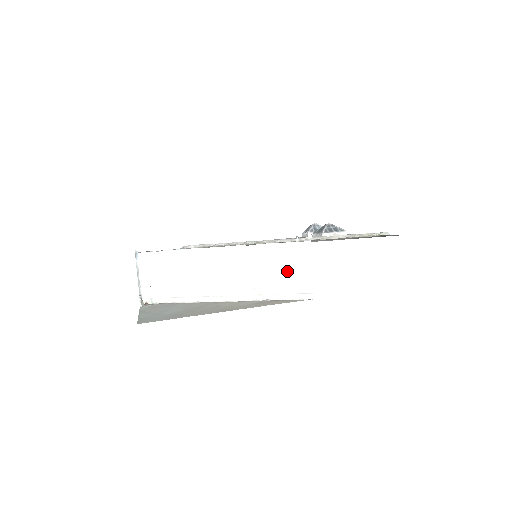
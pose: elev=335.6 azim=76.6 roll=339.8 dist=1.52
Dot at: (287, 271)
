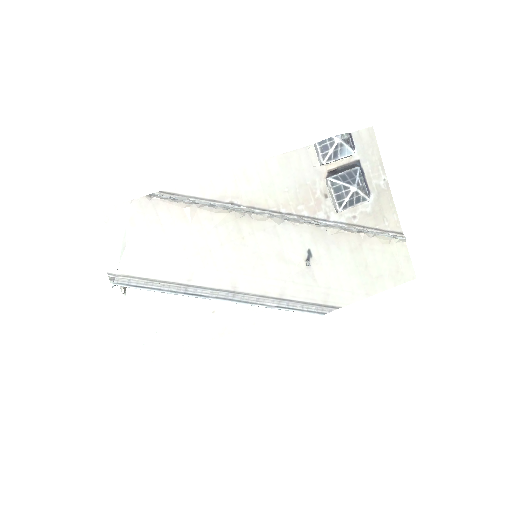
Dot at: occluded
